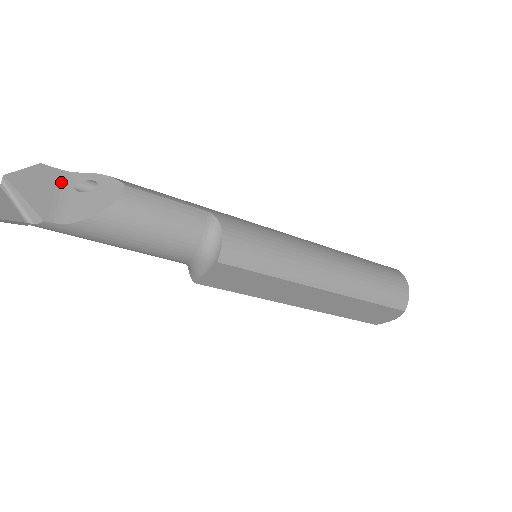
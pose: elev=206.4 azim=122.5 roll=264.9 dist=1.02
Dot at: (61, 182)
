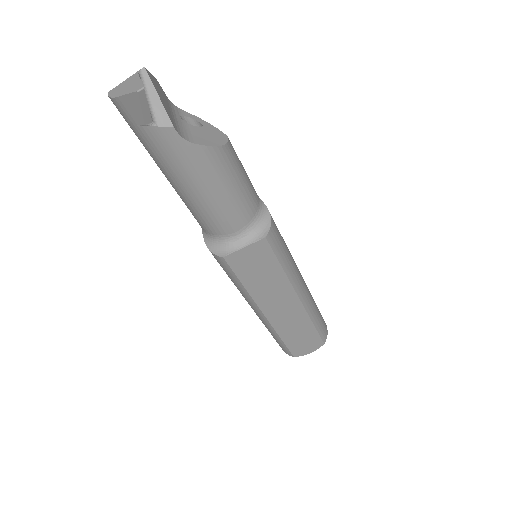
Dot at: (170, 106)
